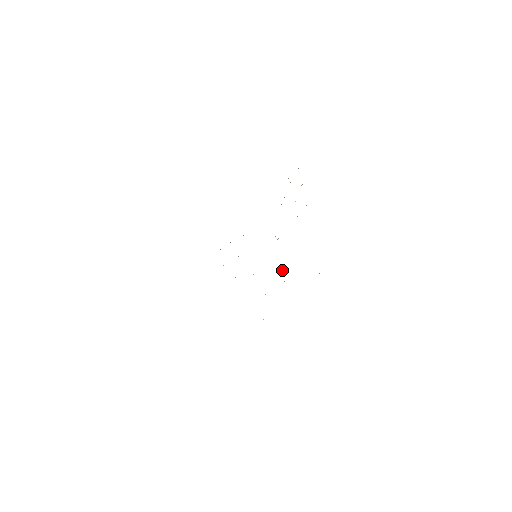
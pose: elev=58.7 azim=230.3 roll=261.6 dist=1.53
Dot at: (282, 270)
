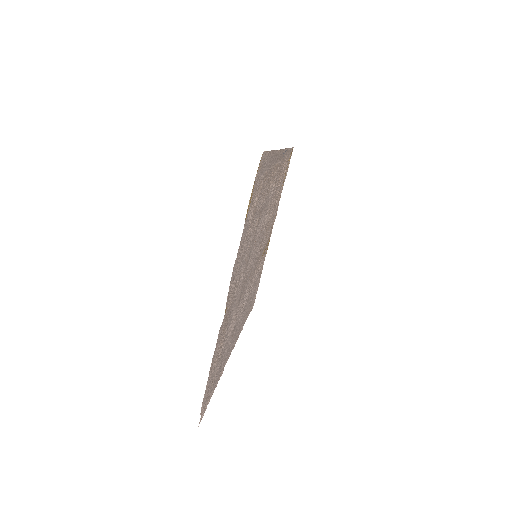
Dot at: (256, 215)
